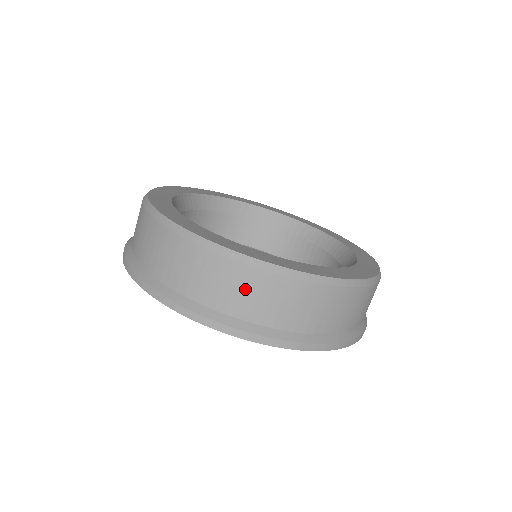
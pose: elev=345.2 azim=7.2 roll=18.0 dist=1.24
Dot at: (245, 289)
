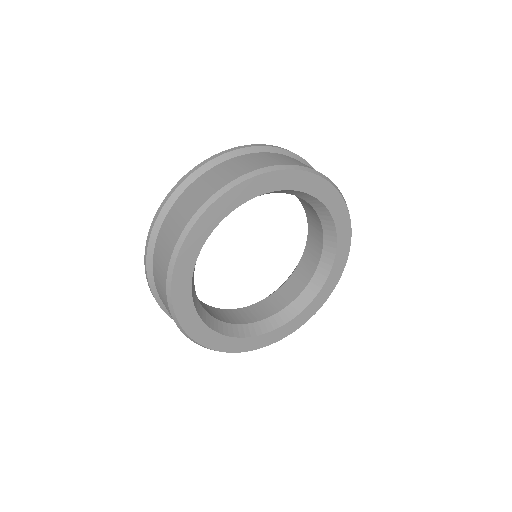
Dot at: occluded
